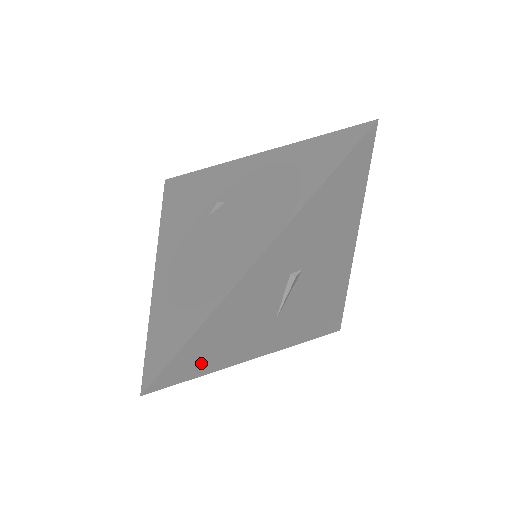
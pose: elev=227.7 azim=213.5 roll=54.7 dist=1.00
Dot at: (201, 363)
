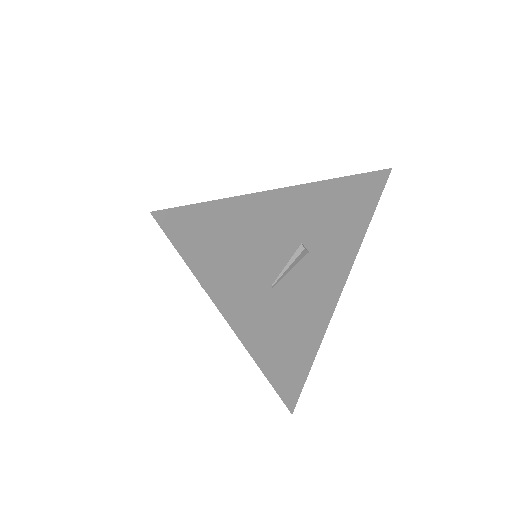
Dot at: (203, 251)
